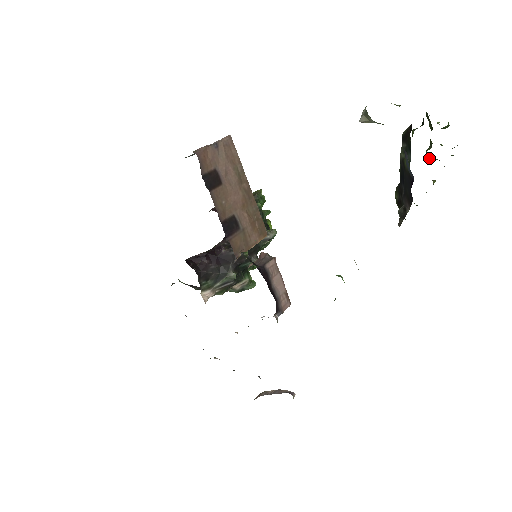
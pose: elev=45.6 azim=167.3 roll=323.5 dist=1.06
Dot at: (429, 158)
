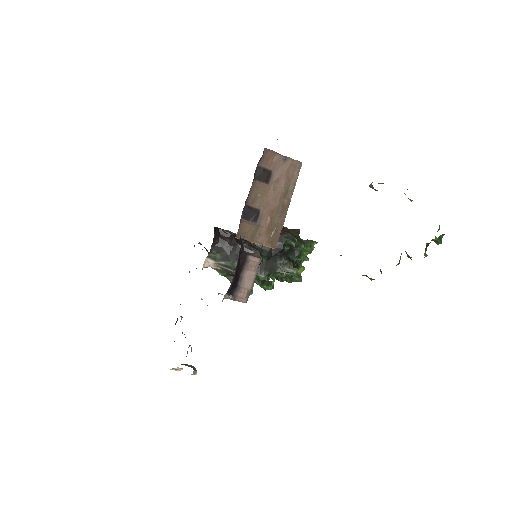
Dot at: (407, 254)
